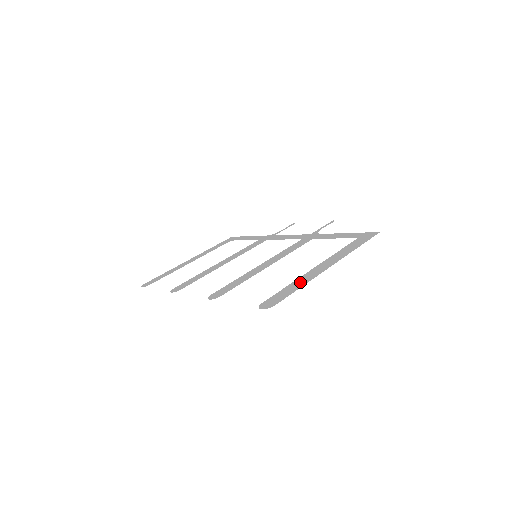
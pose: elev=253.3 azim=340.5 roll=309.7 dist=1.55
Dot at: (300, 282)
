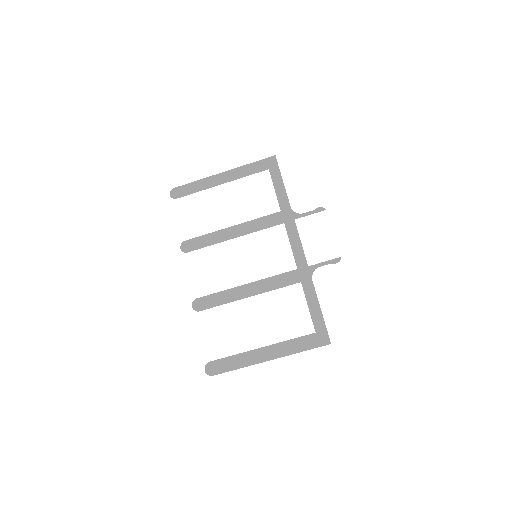
Dot at: (241, 361)
